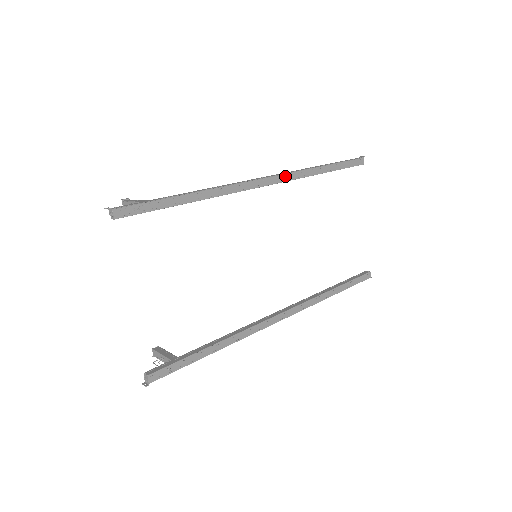
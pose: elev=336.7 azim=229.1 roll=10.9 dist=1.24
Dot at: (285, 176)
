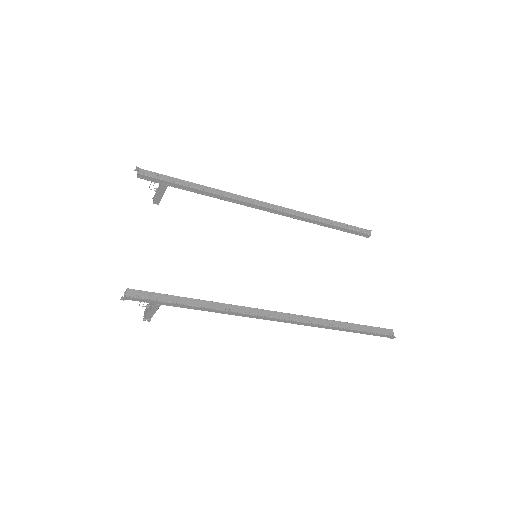
Dot at: (288, 210)
